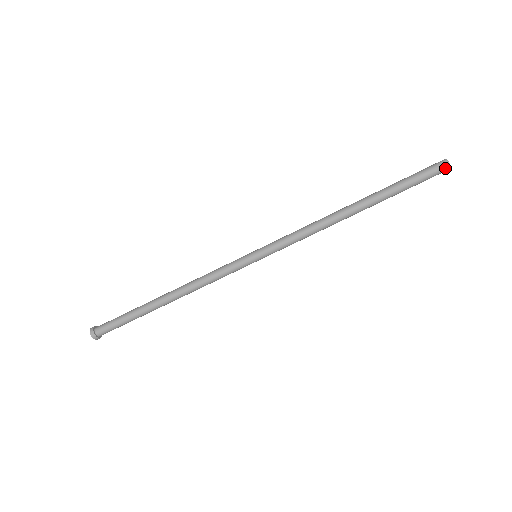
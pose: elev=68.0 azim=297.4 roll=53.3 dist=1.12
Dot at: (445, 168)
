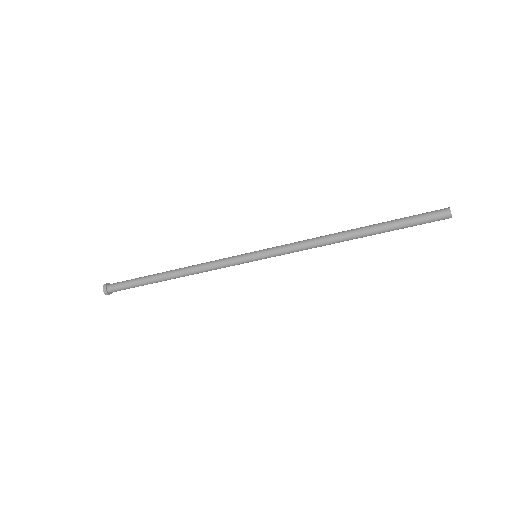
Dot at: occluded
